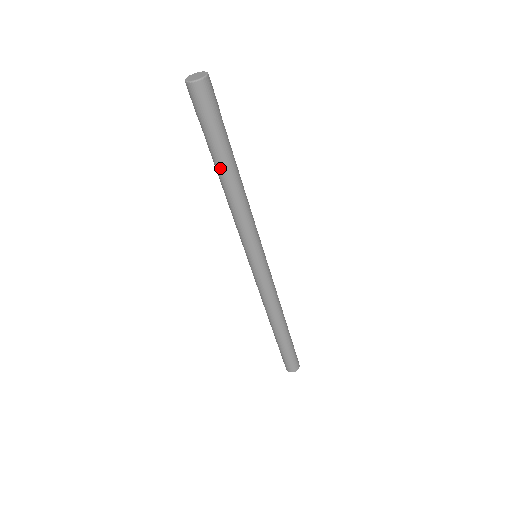
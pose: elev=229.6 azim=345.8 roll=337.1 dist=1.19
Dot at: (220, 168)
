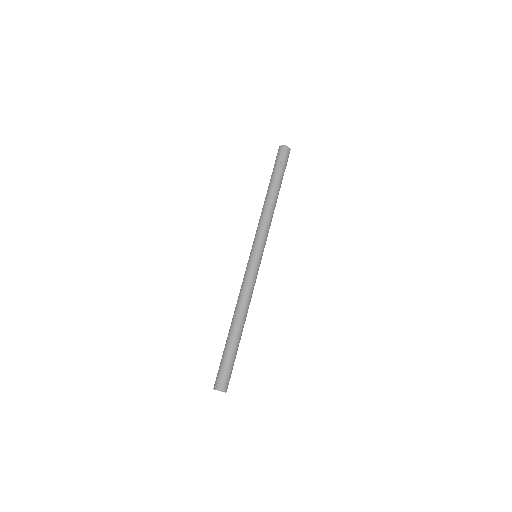
Dot at: (270, 187)
